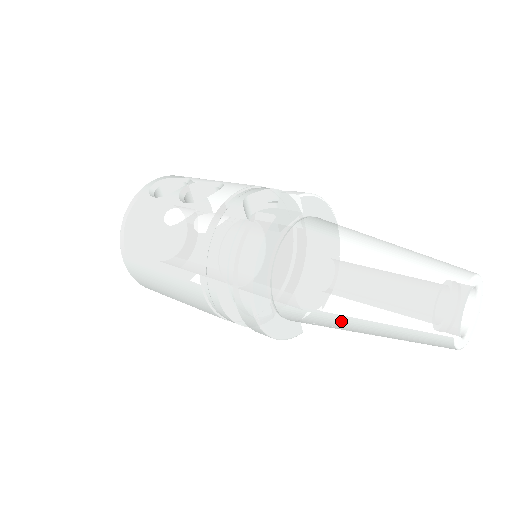
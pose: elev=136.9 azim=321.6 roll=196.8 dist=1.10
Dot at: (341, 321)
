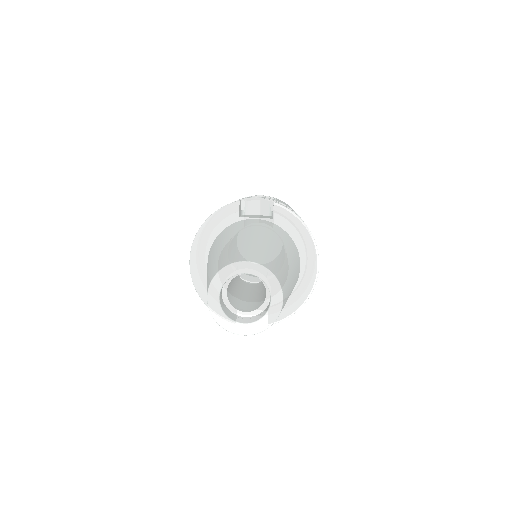
Dot at: occluded
